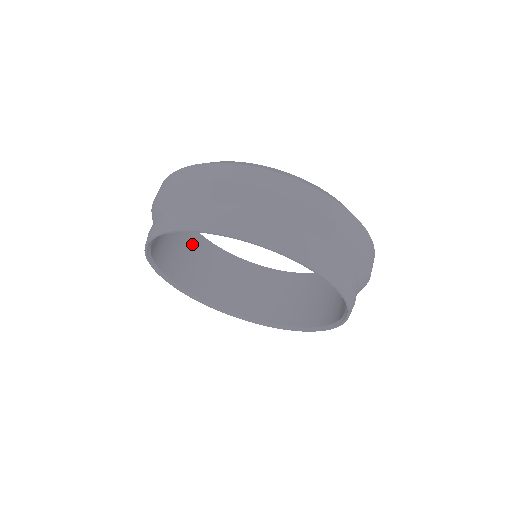
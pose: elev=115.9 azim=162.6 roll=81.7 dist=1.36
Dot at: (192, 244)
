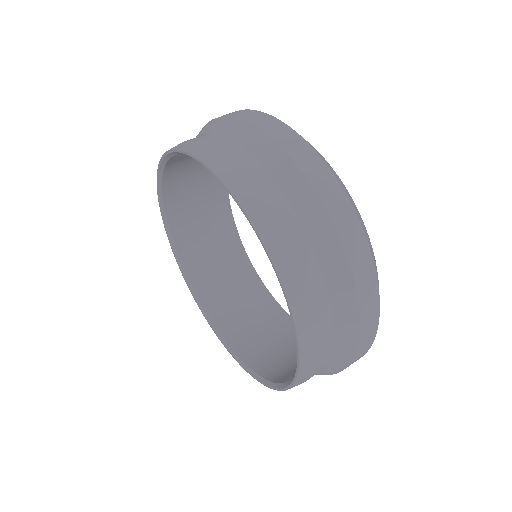
Dot at: (270, 318)
